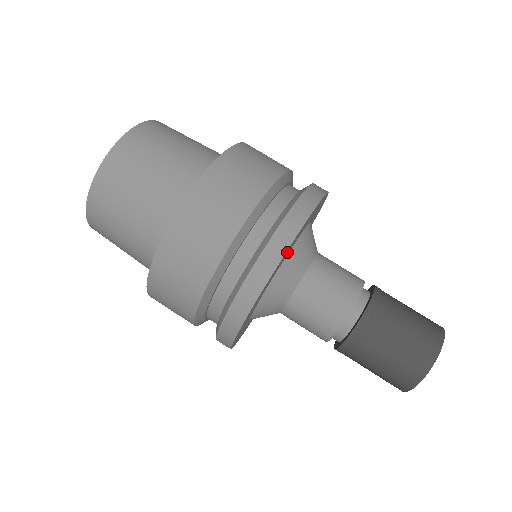
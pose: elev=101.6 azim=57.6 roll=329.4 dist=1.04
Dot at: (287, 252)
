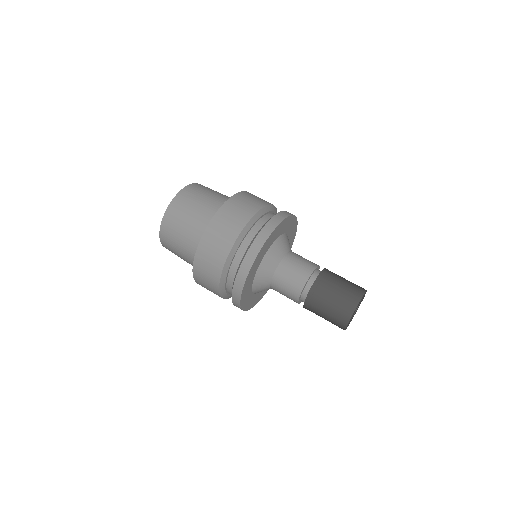
Dot at: (251, 274)
